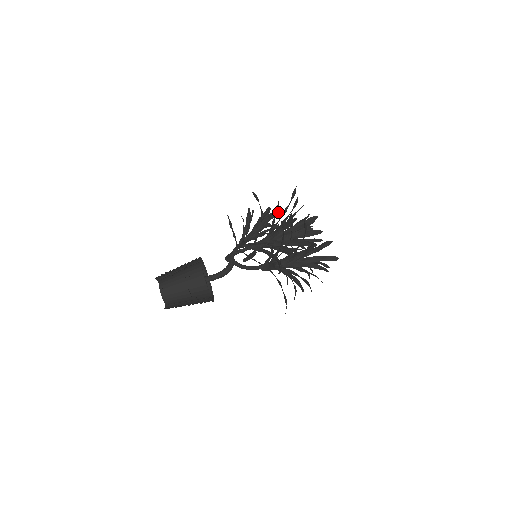
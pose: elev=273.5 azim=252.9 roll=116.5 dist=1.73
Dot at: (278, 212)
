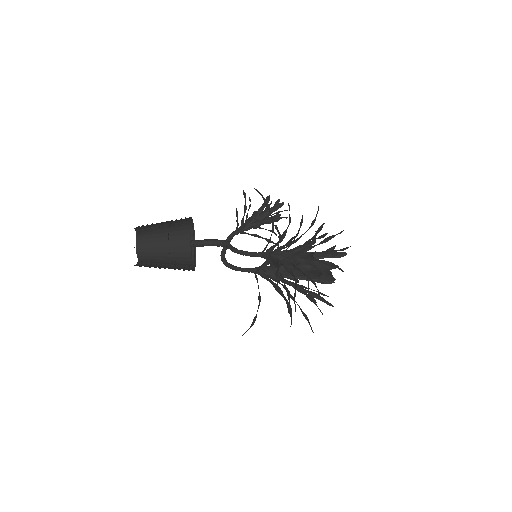
Dot at: occluded
